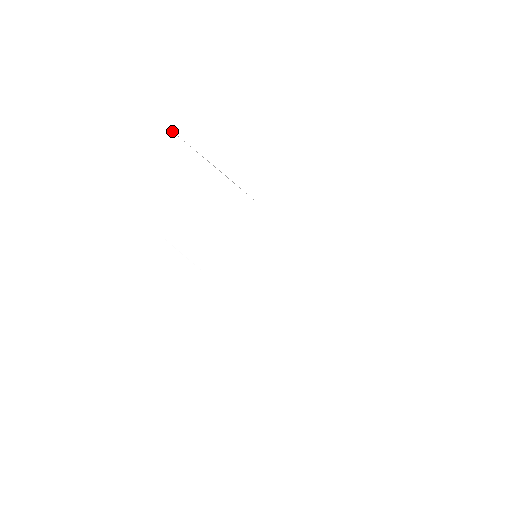
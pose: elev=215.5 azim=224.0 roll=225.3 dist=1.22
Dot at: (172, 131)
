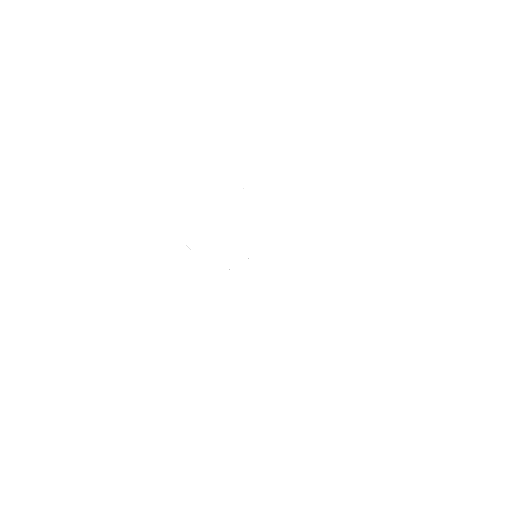
Dot at: occluded
